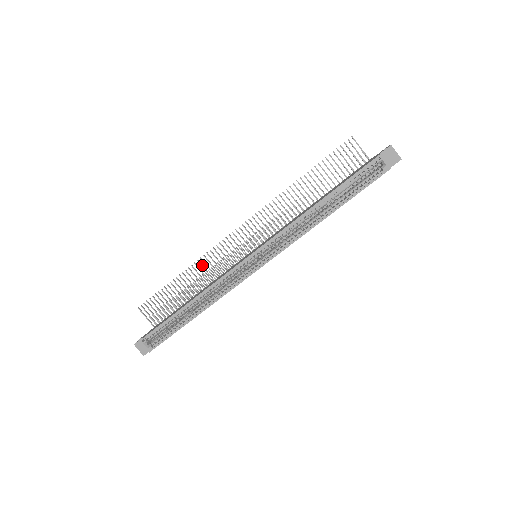
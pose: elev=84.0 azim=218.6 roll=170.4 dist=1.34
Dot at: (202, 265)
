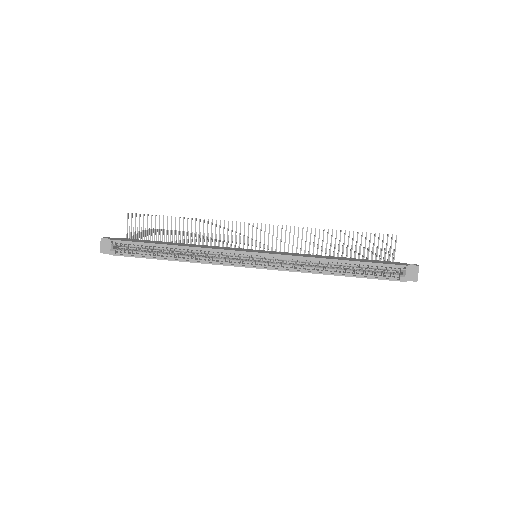
Dot at: occluded
